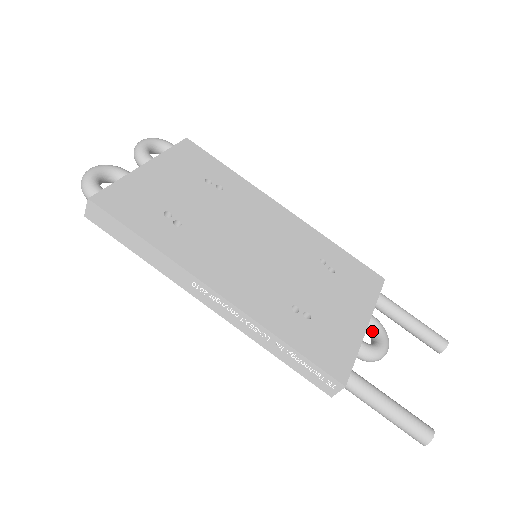
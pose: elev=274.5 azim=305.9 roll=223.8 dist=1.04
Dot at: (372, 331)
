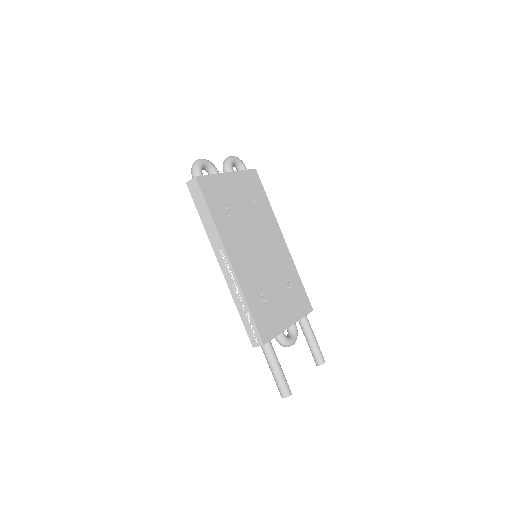
Dot at: (291, 331)
